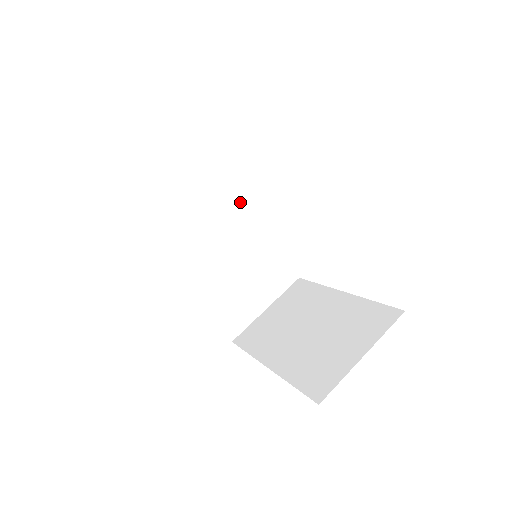
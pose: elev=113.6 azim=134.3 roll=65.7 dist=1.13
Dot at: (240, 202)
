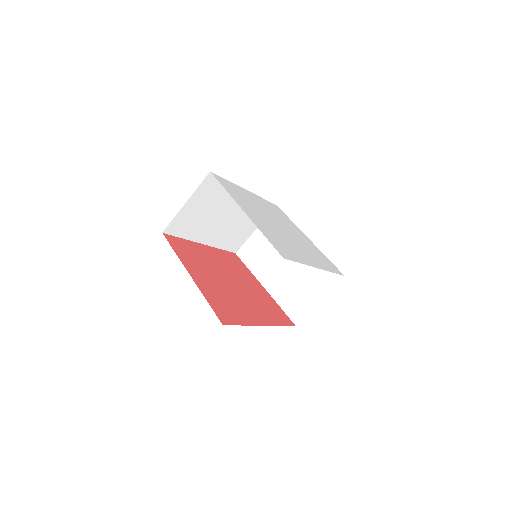
Dot at: occluded
